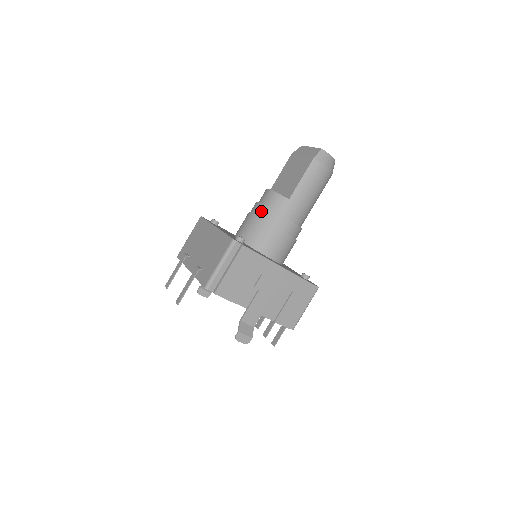
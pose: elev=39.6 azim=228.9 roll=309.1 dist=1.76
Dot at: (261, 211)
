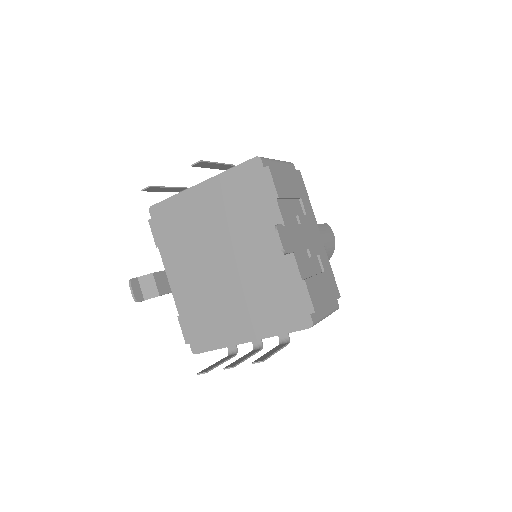
Dot at: occluded
